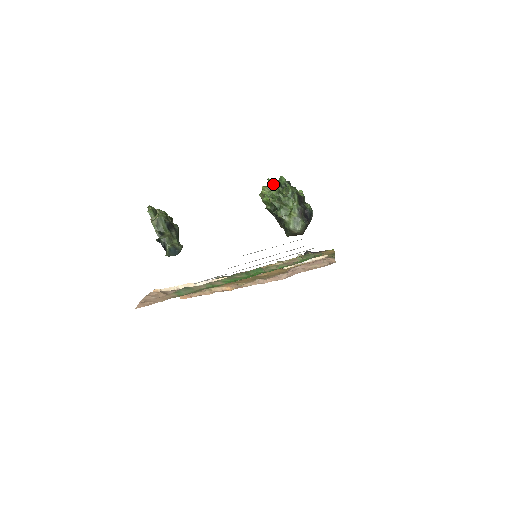
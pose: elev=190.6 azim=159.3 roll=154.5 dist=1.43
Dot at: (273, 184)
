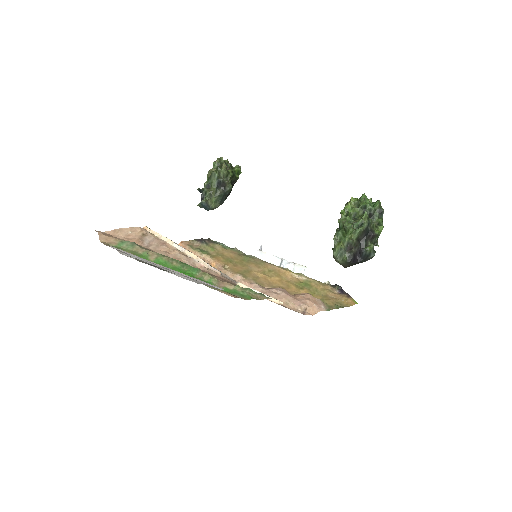
Dot at: (359, 203)
